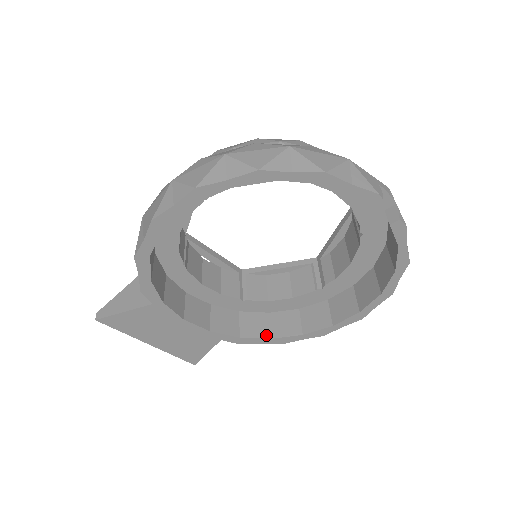
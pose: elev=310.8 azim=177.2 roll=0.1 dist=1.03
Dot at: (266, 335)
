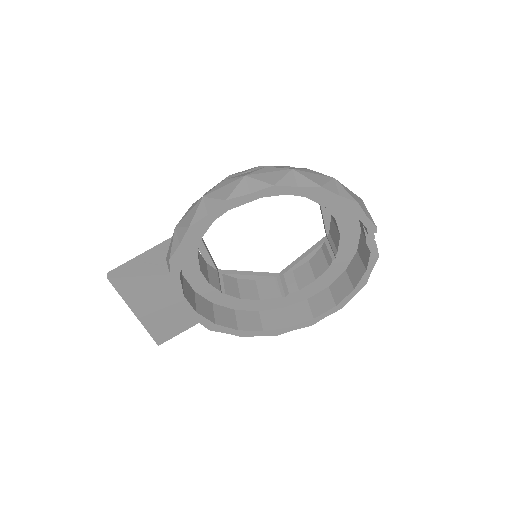
Dot at: (234, 326)
